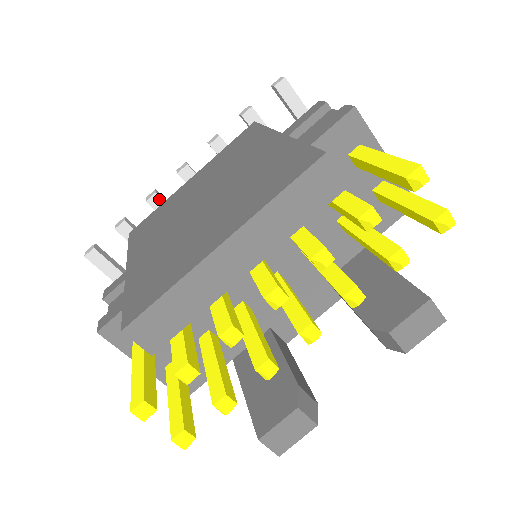
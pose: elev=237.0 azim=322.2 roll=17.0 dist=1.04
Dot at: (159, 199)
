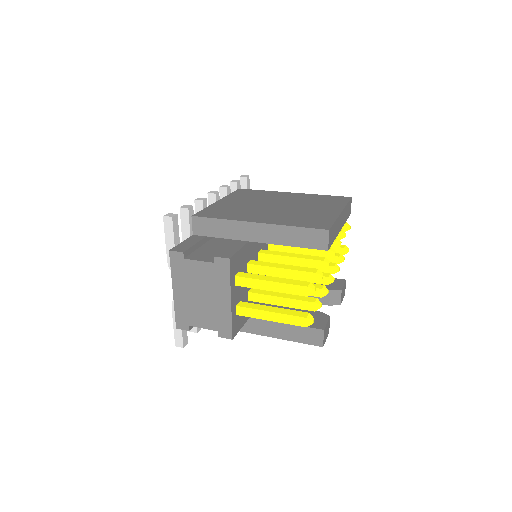
Dot at: (206, 203)
